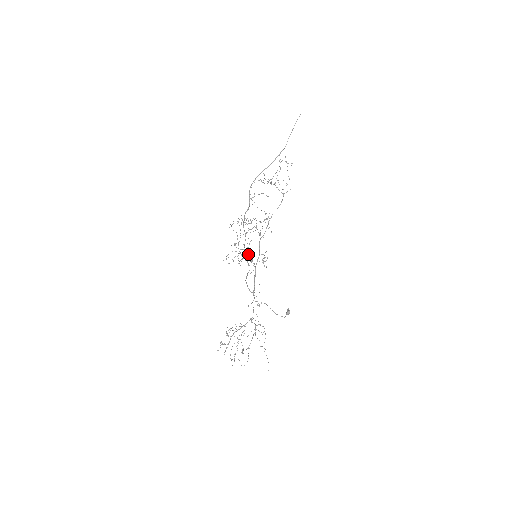
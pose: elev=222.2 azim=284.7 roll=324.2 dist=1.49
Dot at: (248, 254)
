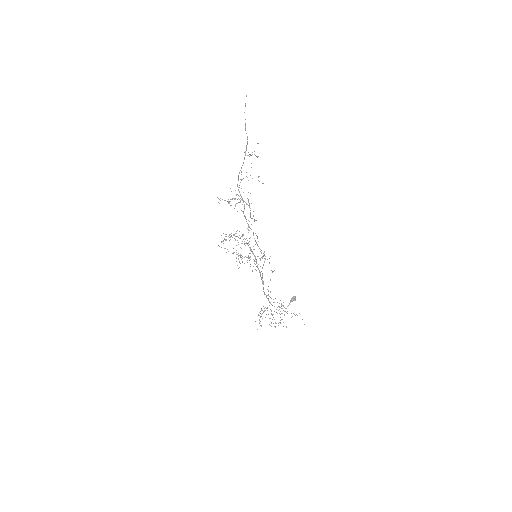
Dot at: occluded
